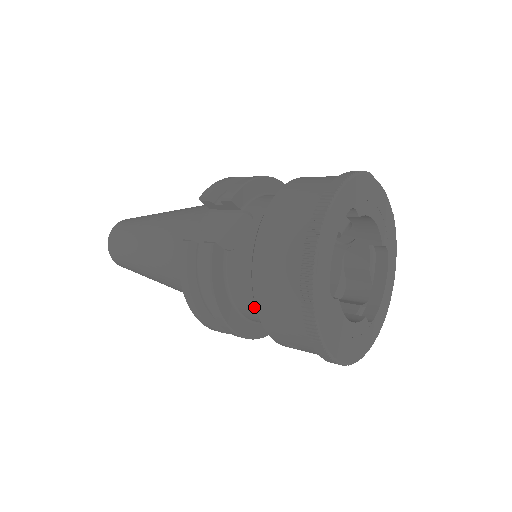
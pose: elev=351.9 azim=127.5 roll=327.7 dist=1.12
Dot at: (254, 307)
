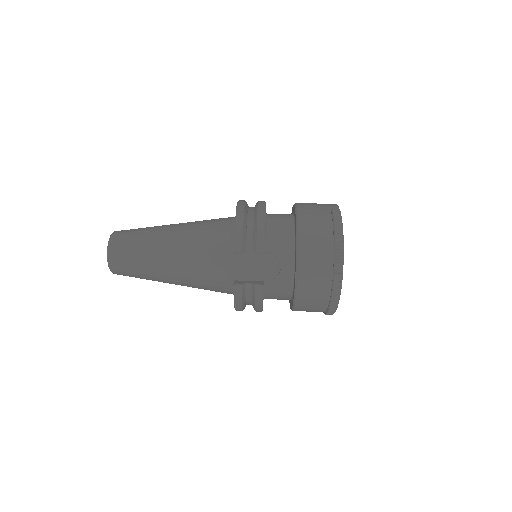
Dot at: (280, 299)
